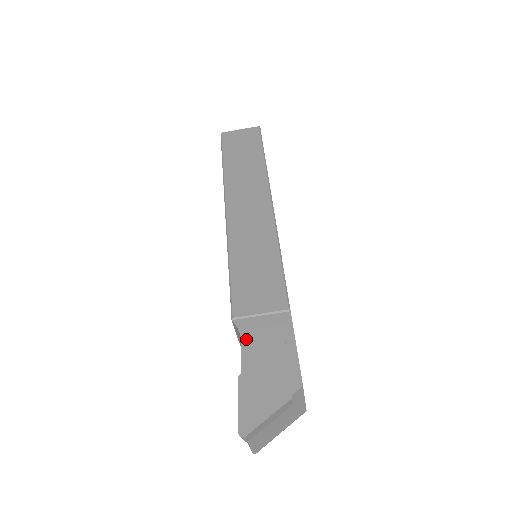
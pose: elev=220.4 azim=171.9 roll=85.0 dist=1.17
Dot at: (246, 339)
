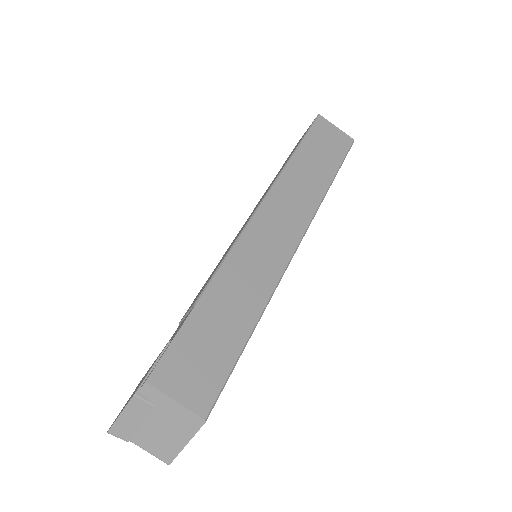
Dot at: occluded
